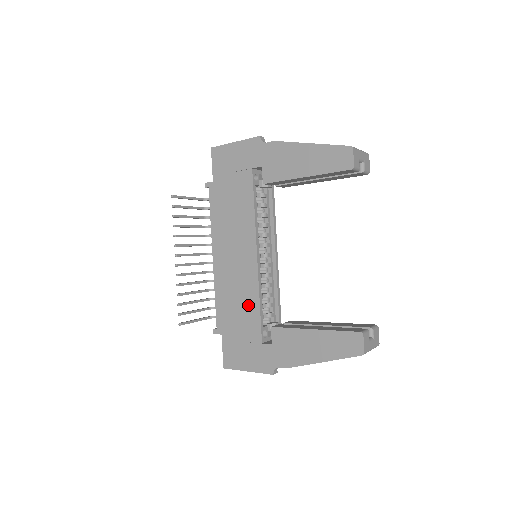
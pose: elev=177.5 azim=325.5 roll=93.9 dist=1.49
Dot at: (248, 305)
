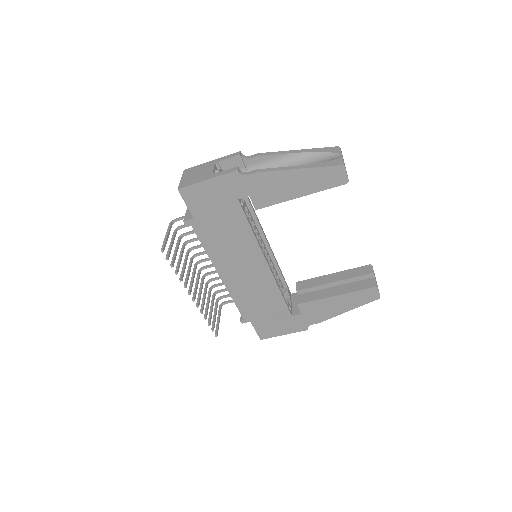
Dot at: (270, 297)
